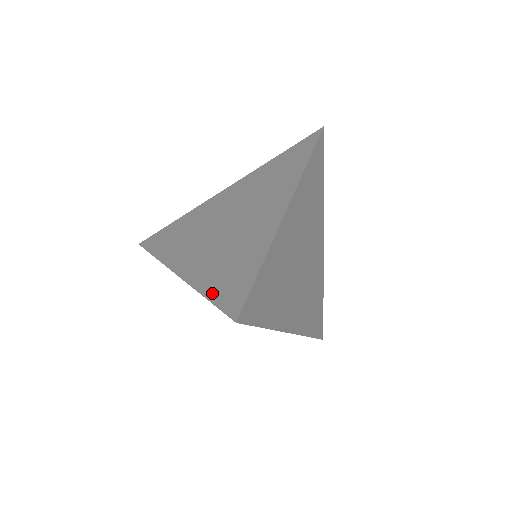
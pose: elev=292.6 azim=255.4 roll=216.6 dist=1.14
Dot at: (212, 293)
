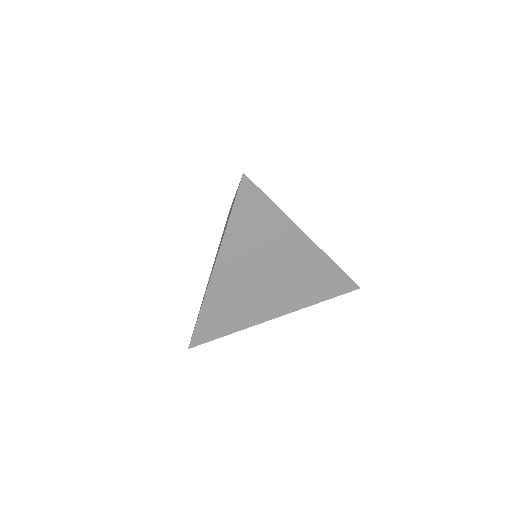
Dot at: (230, 213)
